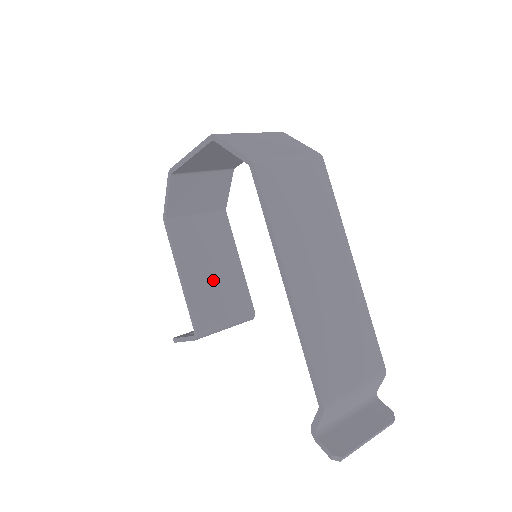
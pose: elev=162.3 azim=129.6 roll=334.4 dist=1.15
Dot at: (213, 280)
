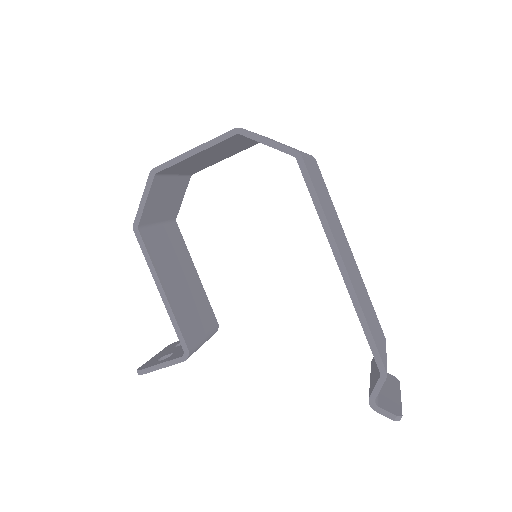
Dot at: (185, 293)
